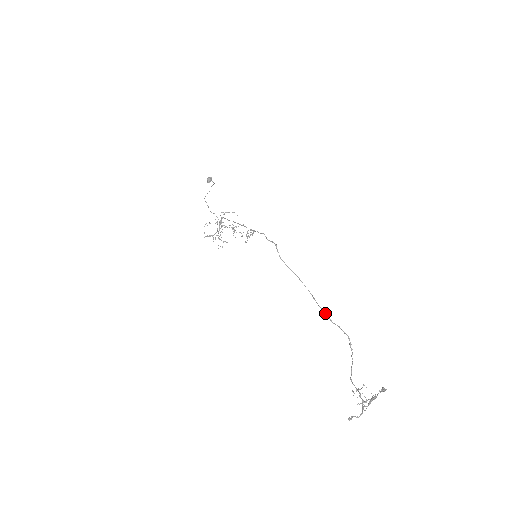
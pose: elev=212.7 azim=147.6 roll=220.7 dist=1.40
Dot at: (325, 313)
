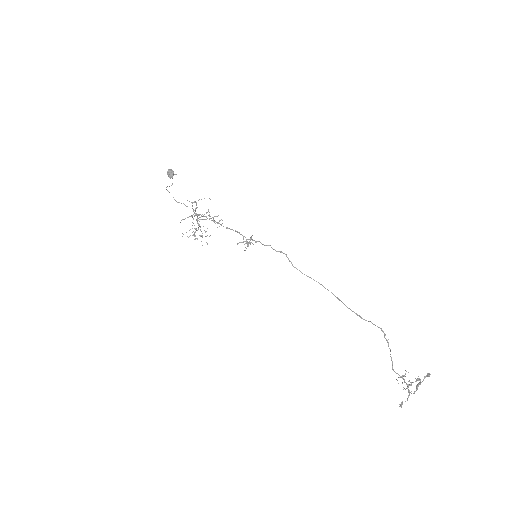
Dot at: (354, 312)
